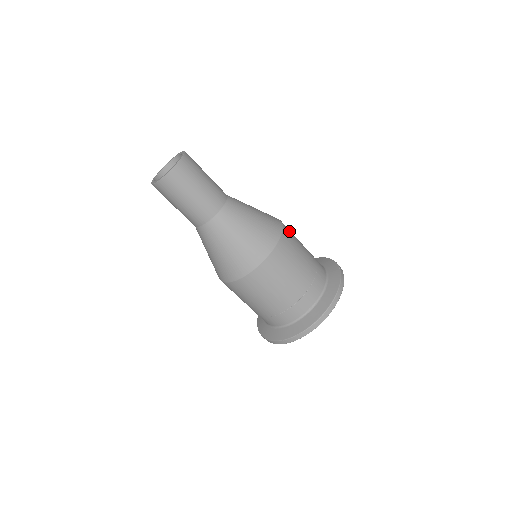
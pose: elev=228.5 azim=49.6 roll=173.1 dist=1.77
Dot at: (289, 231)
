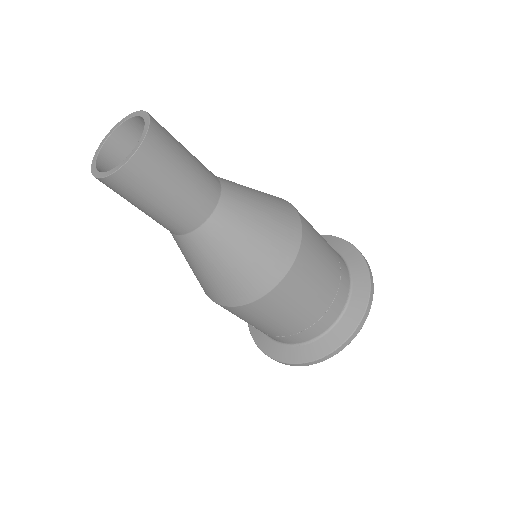
Dot at: occluded
